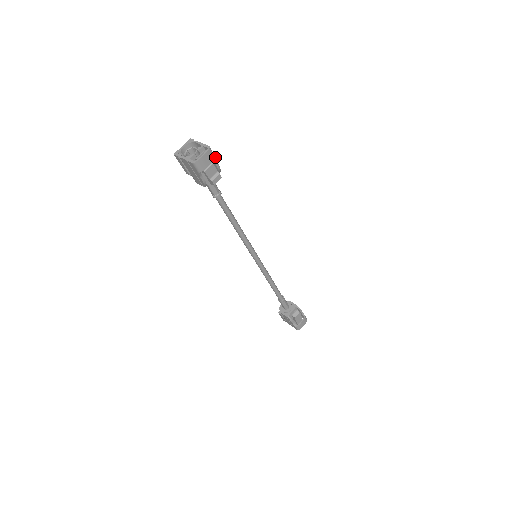
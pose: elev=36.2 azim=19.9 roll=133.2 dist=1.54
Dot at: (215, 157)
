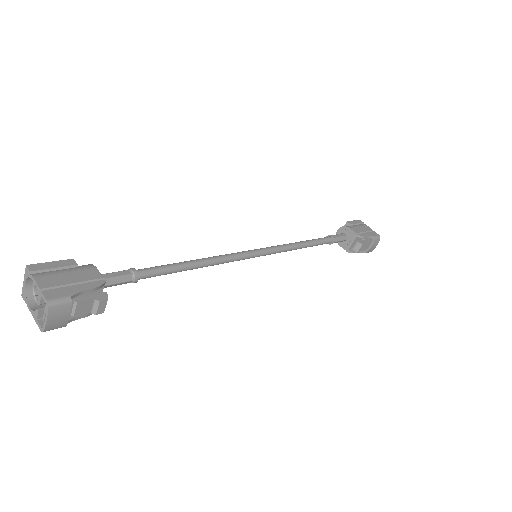
Dot at: (73, 294)
